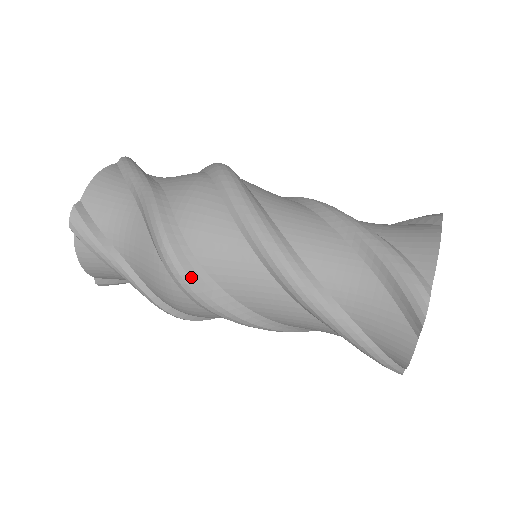
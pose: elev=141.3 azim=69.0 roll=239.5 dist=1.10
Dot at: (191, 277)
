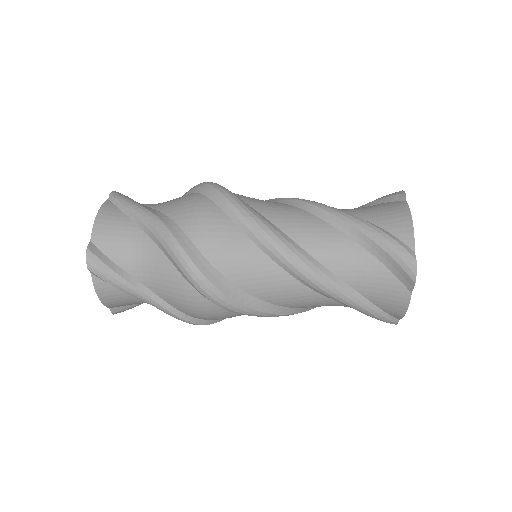
Dot at: (217, 287)
